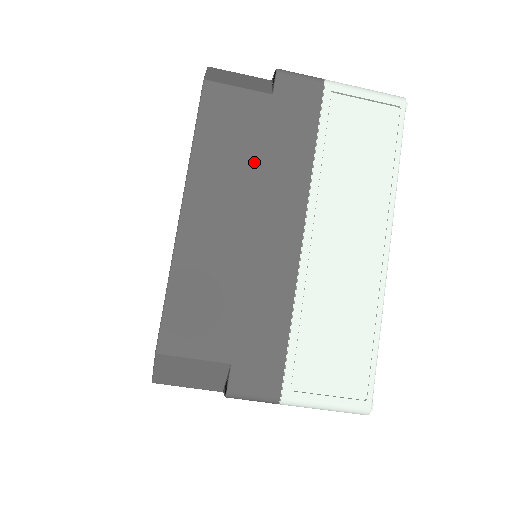
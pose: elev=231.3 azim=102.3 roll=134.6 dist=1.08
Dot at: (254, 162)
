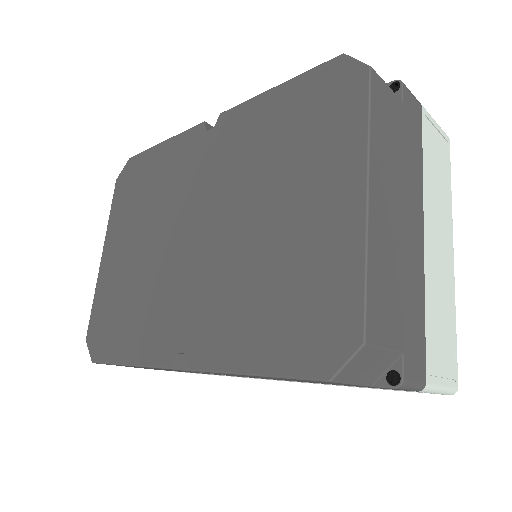
Dot at: (399, 159)
